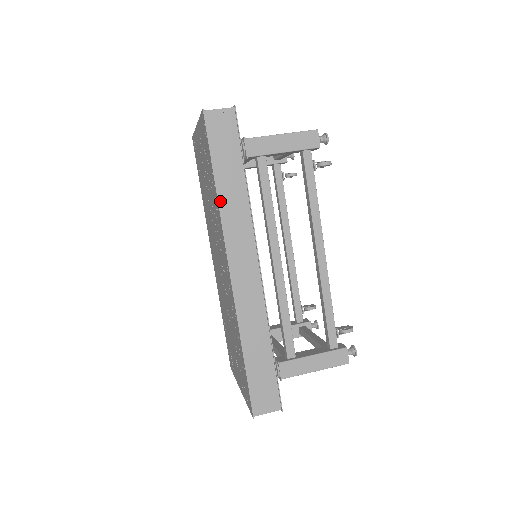
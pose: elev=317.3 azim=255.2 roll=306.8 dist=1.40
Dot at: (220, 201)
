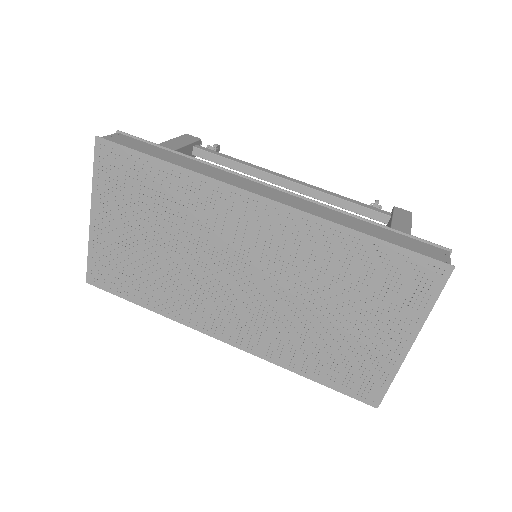
Dot at: (187, 170)
